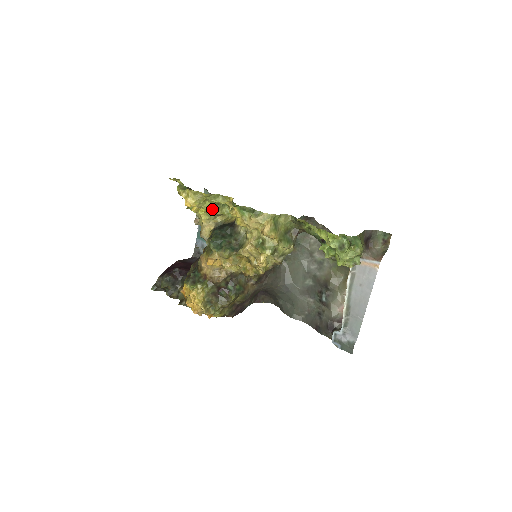
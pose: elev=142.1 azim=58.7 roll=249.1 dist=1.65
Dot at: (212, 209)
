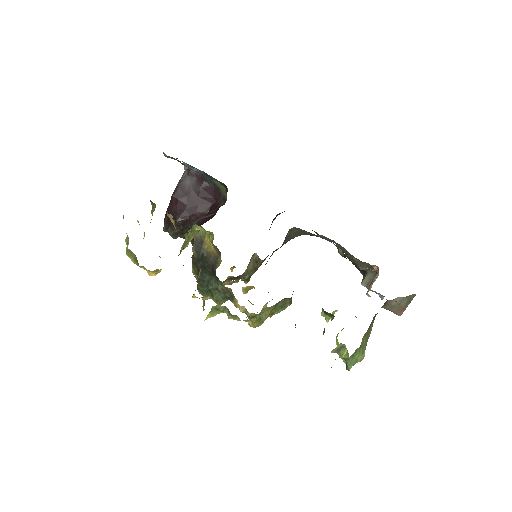
Dot at: (181, 251)
